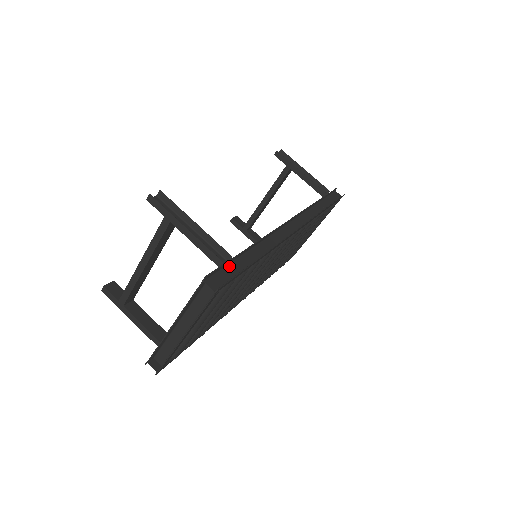
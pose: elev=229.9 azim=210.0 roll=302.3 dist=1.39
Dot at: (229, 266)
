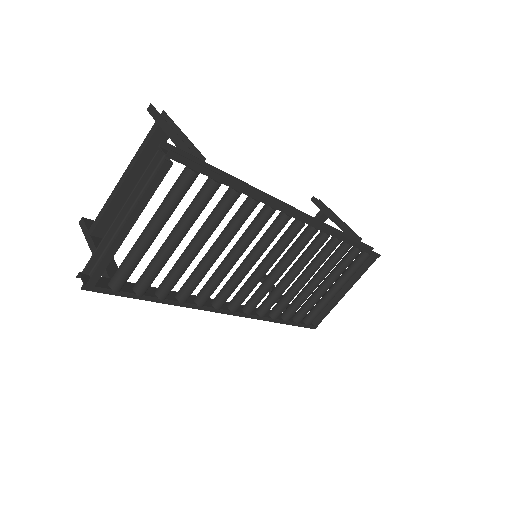
Dot at: occluded
